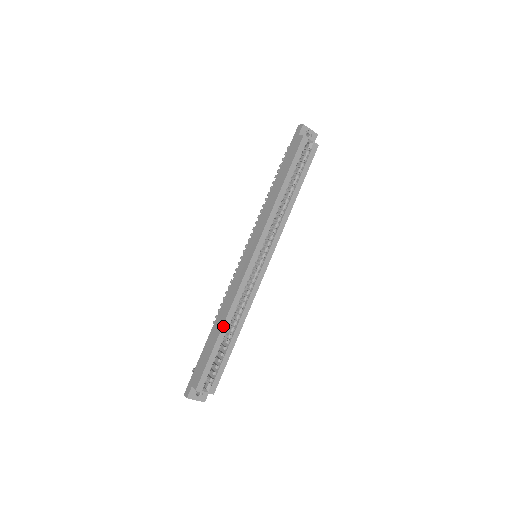
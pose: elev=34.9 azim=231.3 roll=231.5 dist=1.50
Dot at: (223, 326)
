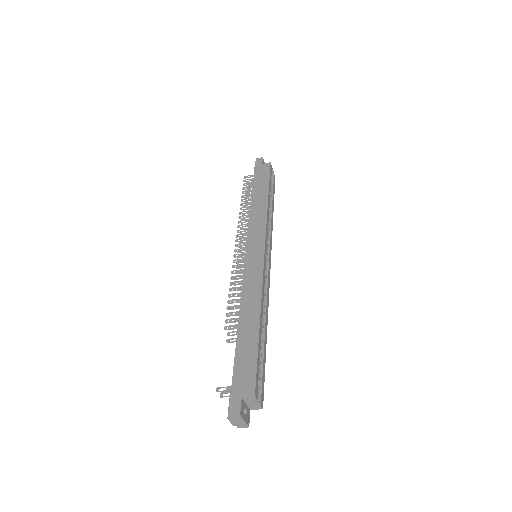
Dot at: (260, 316)
